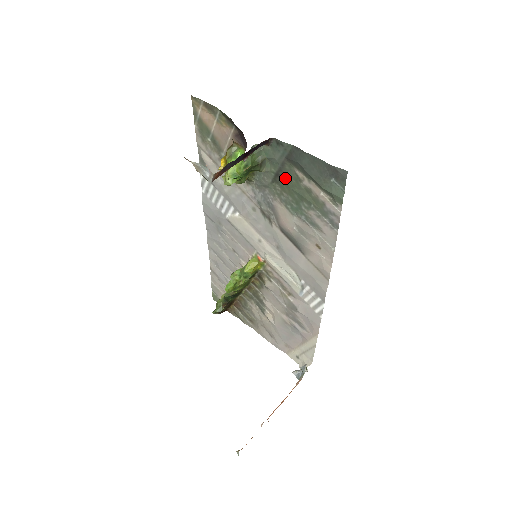
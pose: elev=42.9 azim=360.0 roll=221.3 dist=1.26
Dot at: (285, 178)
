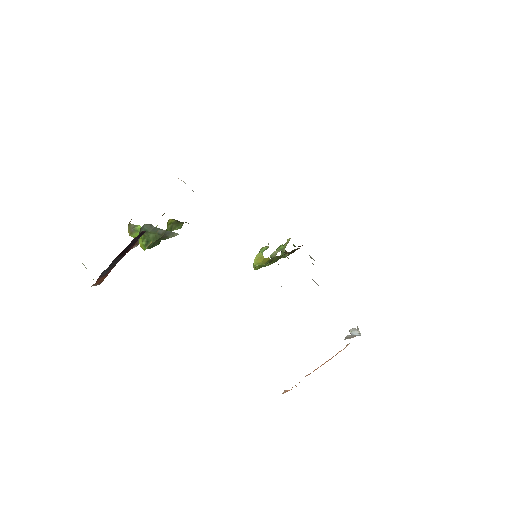
Dot at: occluded
